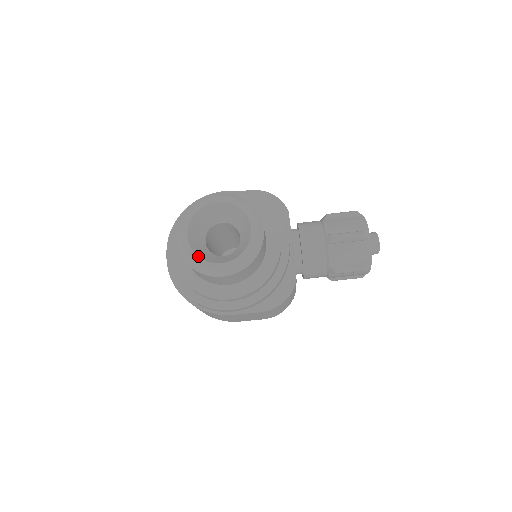
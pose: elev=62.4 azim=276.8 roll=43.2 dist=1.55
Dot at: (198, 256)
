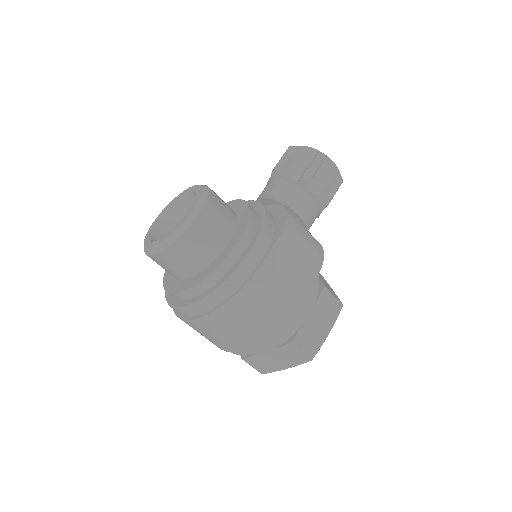
Dot at: (167, 234)
